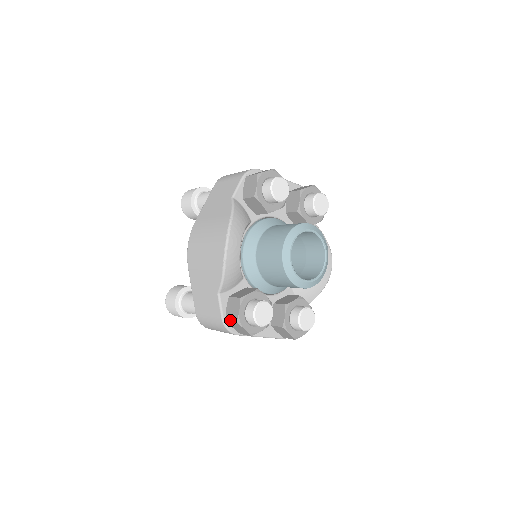
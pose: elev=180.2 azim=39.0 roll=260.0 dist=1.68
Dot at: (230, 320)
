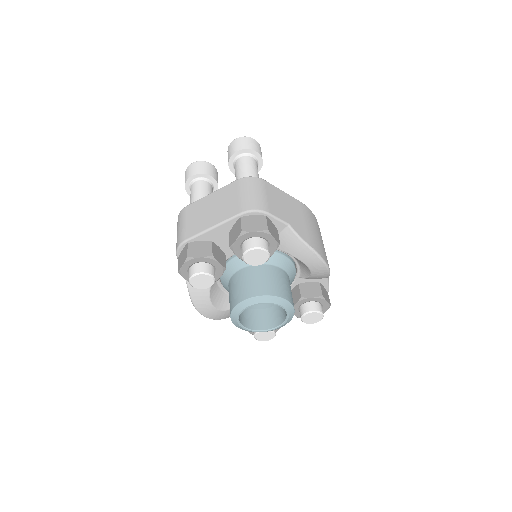
Dot at: occluded
